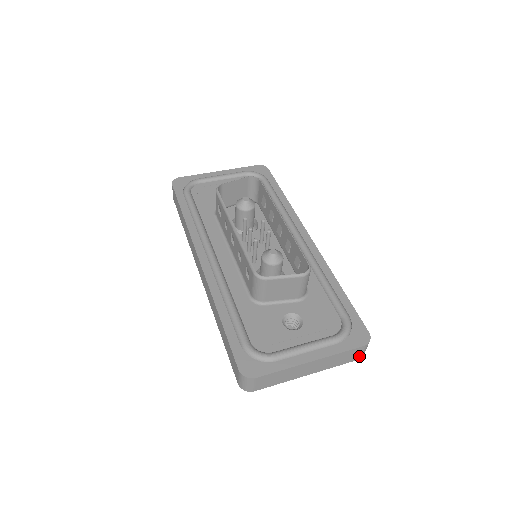
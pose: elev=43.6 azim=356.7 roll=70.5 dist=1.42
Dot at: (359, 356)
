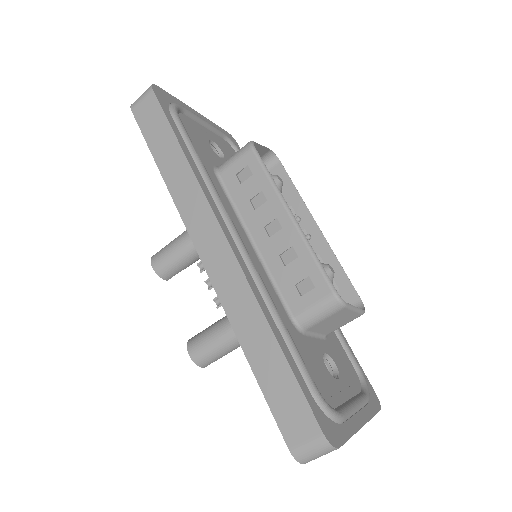
Dot at: occluded
